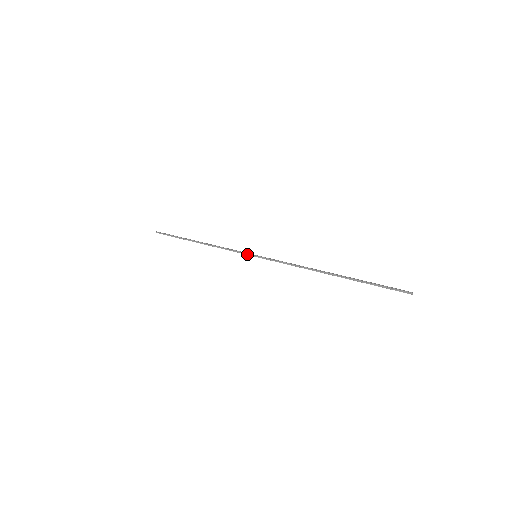
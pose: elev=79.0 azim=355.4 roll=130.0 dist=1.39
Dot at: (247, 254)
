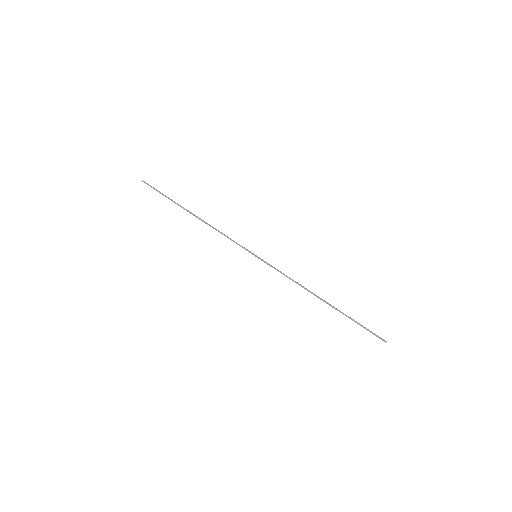
Dot at: (248, 250)
